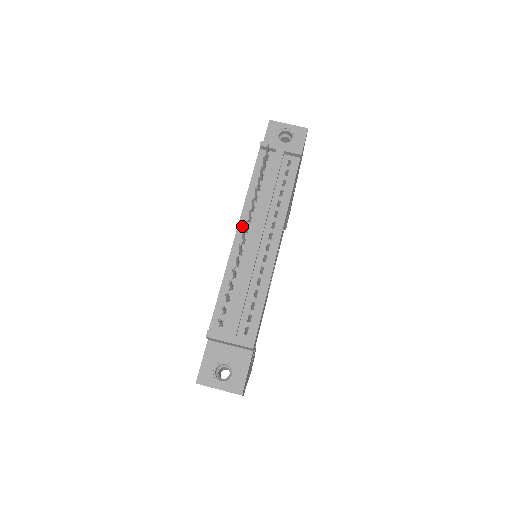
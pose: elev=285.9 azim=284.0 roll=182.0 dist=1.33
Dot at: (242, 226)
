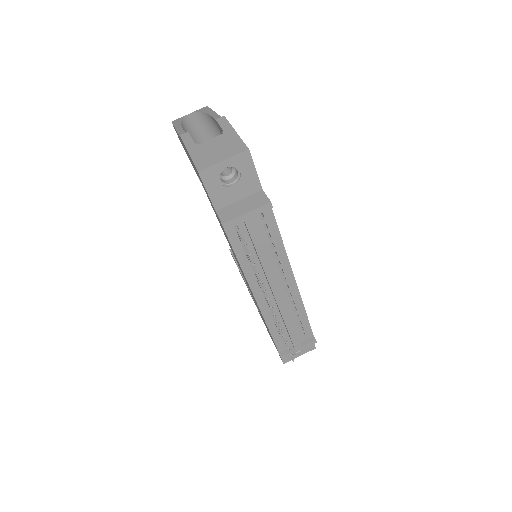
Dot at: (256, 291)
